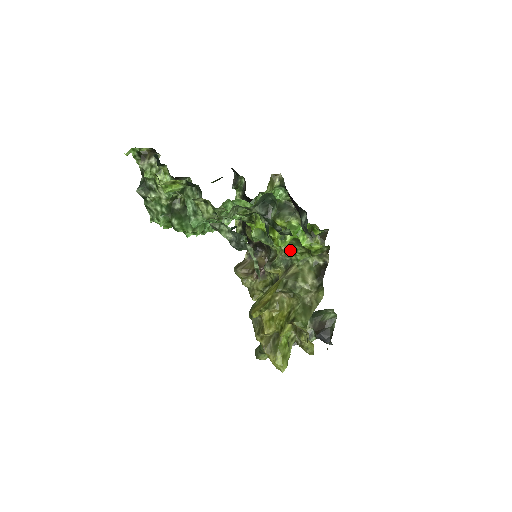
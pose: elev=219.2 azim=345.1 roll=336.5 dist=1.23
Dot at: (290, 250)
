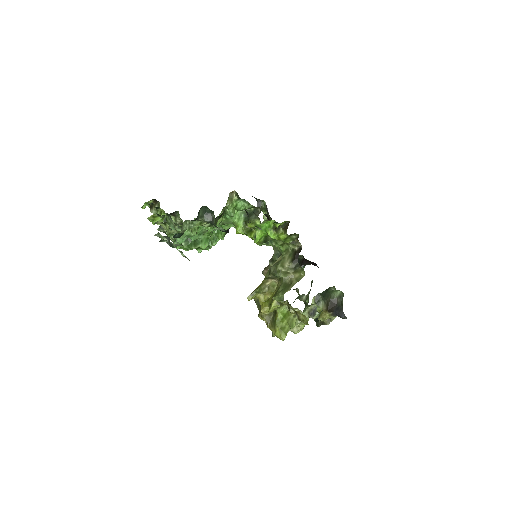
Dot at: occluded
